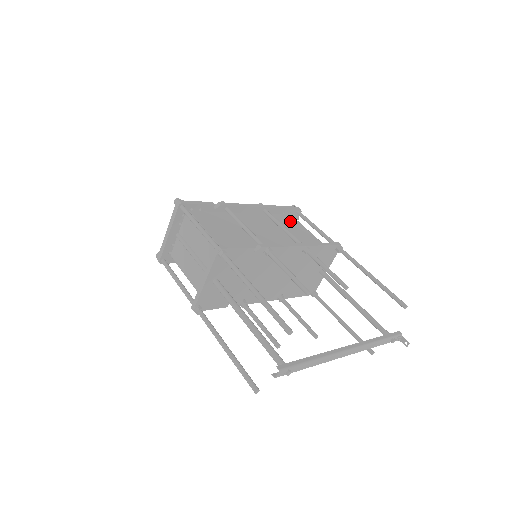
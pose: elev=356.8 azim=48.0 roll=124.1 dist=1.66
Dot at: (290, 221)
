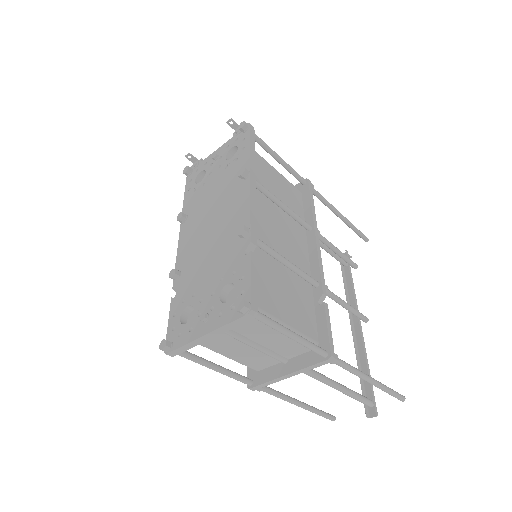
Dot at: (260, 167)
